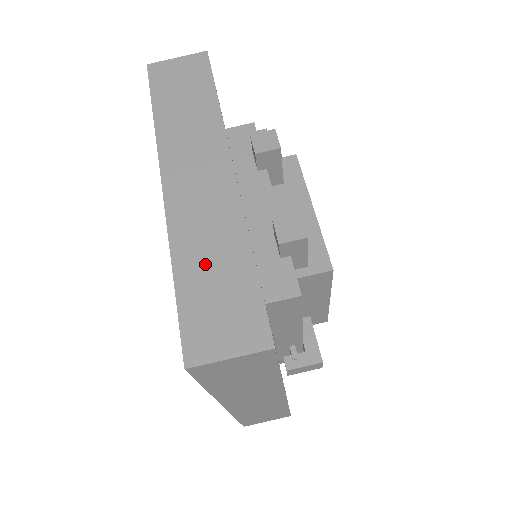
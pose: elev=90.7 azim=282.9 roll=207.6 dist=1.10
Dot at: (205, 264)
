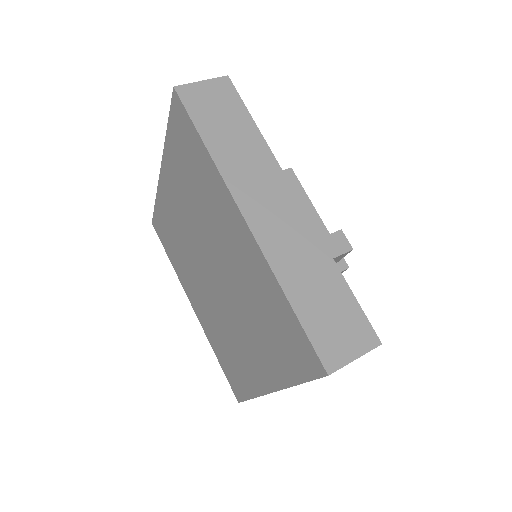
Dot at: occluded
